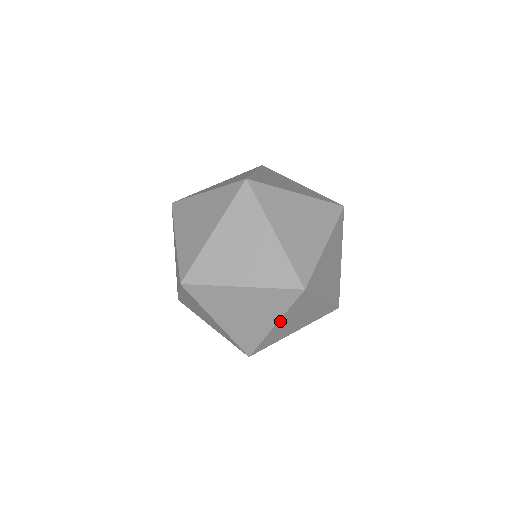
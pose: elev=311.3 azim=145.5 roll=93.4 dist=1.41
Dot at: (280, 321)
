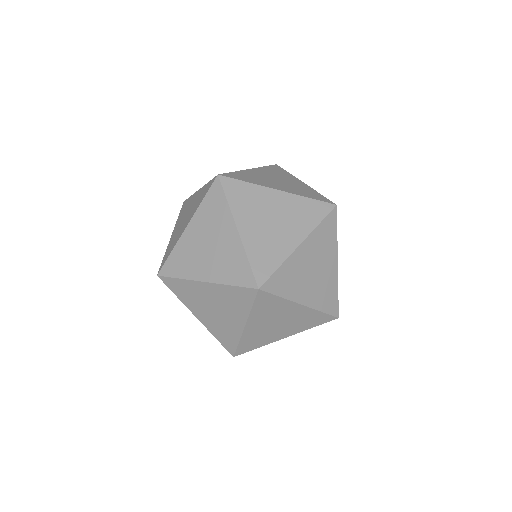
Dot at: (249, 322)
